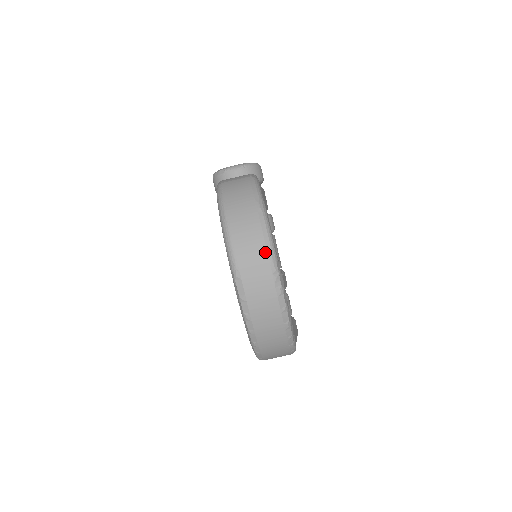
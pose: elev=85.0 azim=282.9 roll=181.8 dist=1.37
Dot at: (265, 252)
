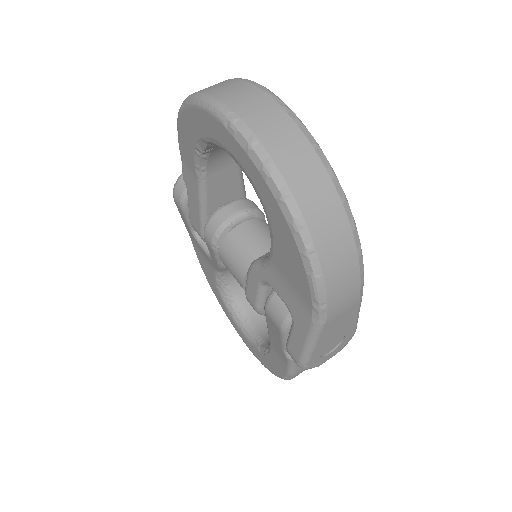
Dot at: (258, 90)
